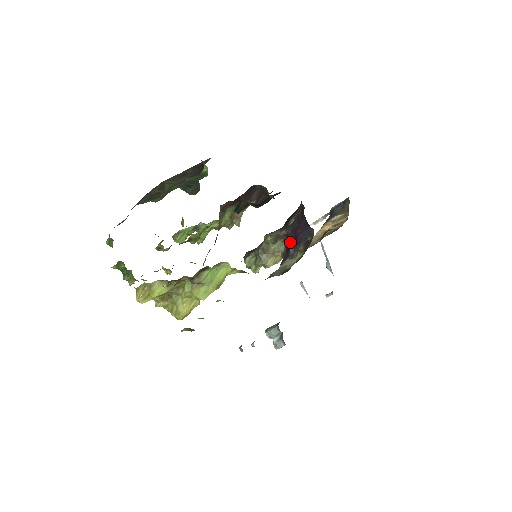
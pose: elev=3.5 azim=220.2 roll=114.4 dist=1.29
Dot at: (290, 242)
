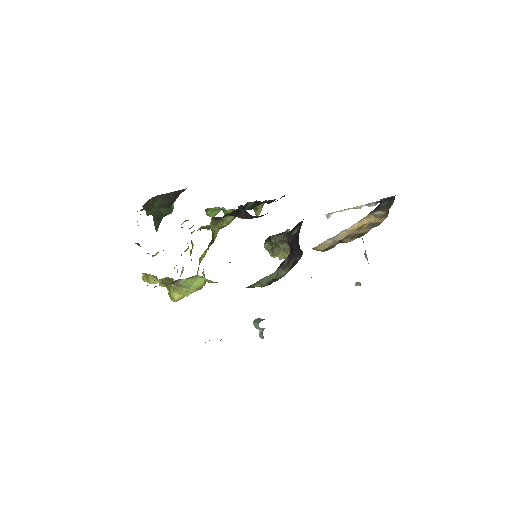
Dot at: occluded
